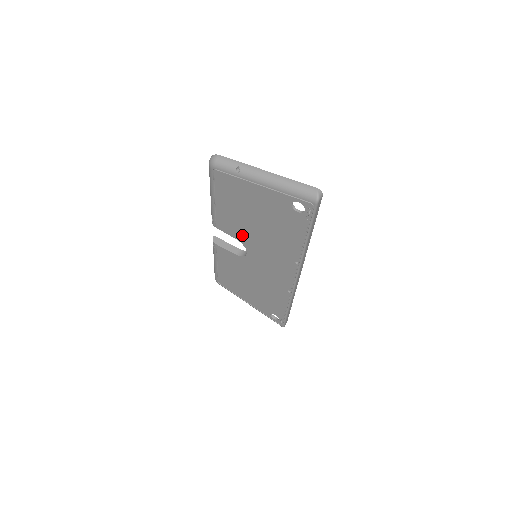
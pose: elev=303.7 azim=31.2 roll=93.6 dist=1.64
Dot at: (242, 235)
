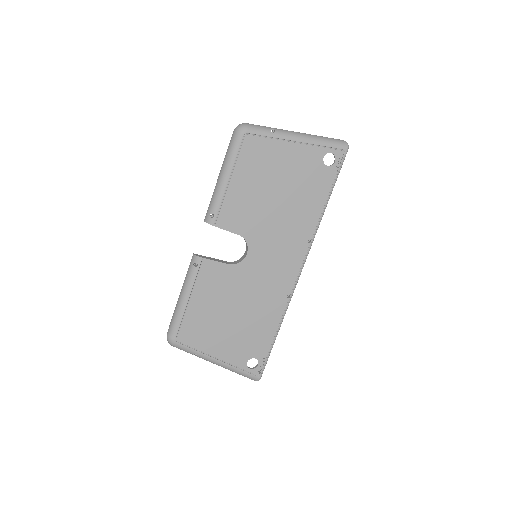
Dot at: (250, 224)
